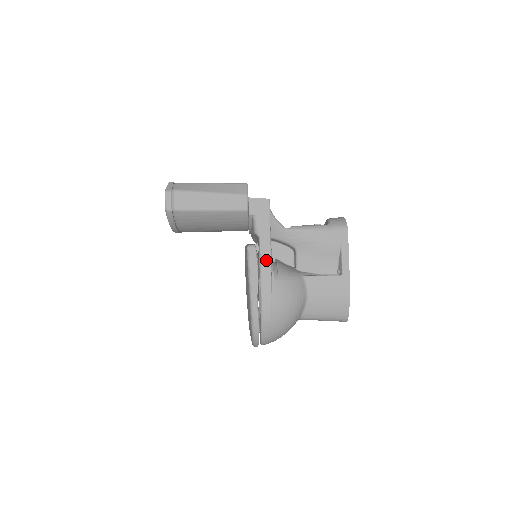
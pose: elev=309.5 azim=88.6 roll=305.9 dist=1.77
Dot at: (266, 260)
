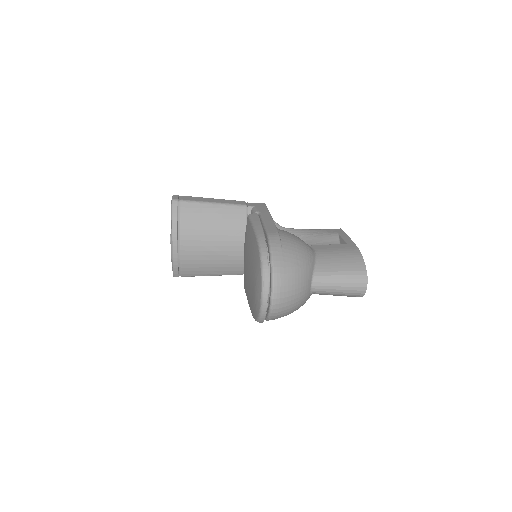
Dot at: (268, 219)
